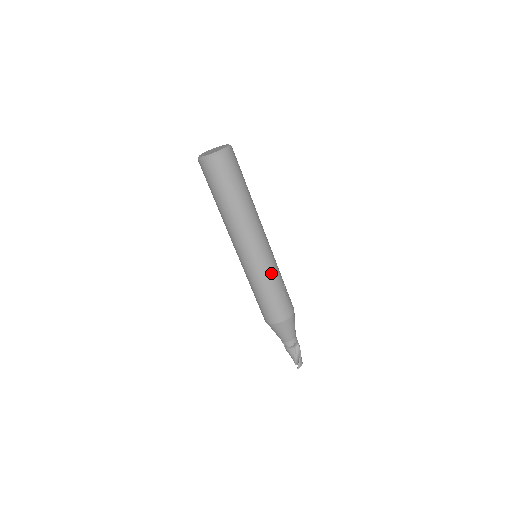
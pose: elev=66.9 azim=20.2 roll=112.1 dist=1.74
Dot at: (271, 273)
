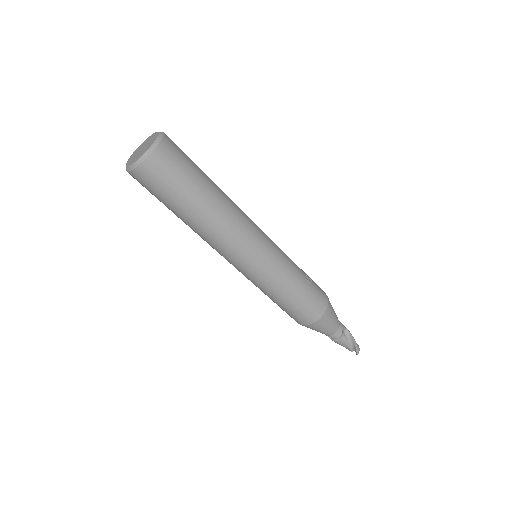
Dot at: (286, 267)
